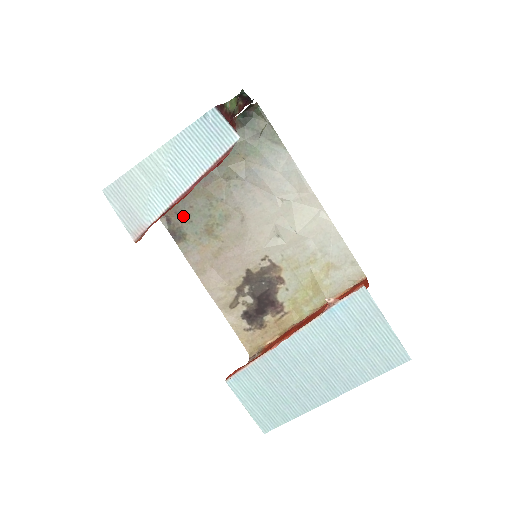
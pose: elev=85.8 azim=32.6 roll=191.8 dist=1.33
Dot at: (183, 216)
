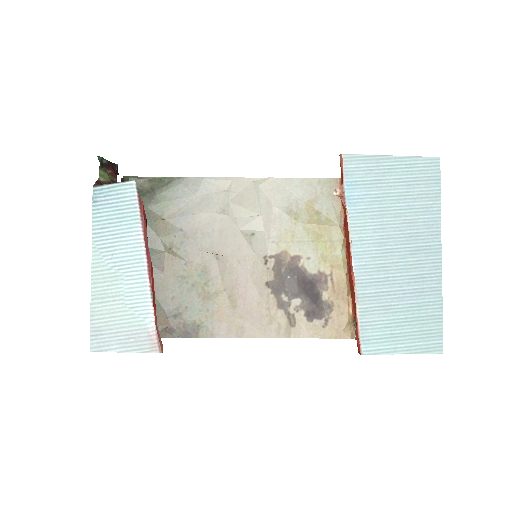
Dot at: (176, 312)
